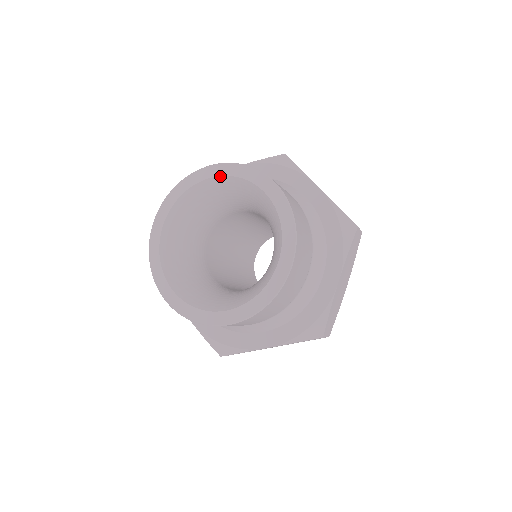
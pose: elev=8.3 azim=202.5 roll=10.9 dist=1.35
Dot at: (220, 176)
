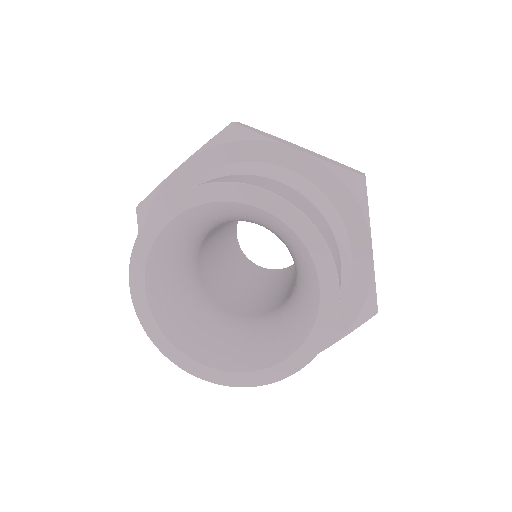
Dot at: (188, 210)
